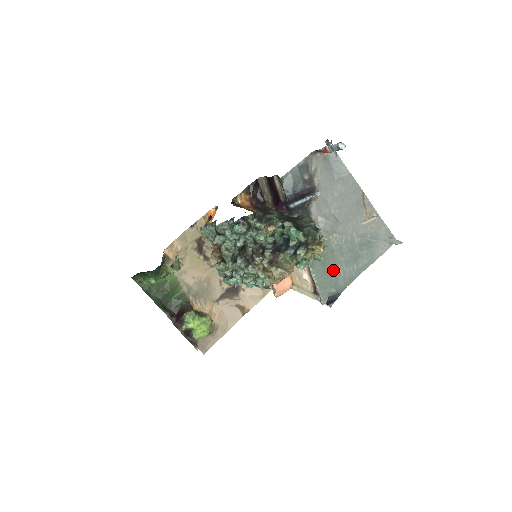
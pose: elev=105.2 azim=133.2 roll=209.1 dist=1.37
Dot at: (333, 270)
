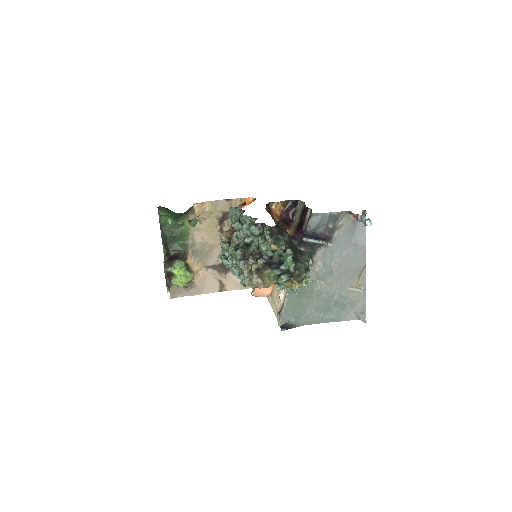
Dot at: (303, 306)
